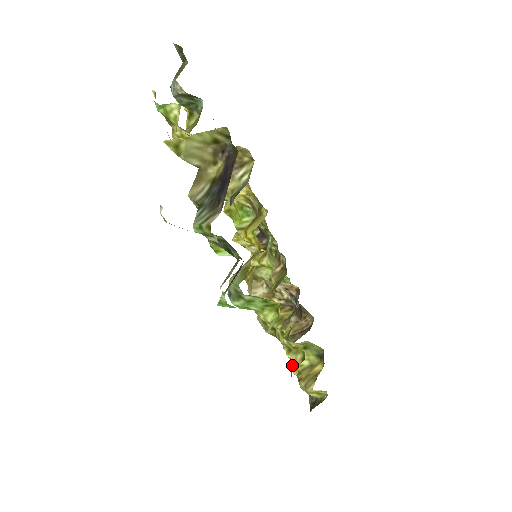
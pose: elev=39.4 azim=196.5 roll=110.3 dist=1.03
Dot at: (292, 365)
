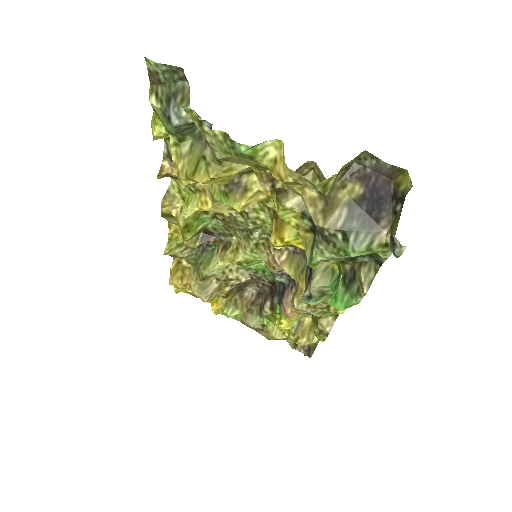
Dot at: (327, 328)
